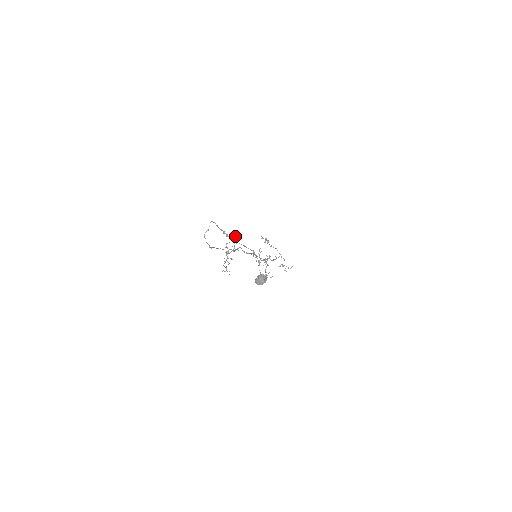
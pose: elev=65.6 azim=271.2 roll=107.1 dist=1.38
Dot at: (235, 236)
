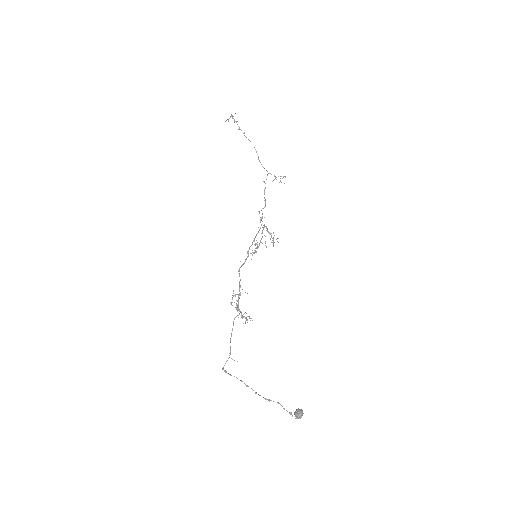
Dot at: occluded
